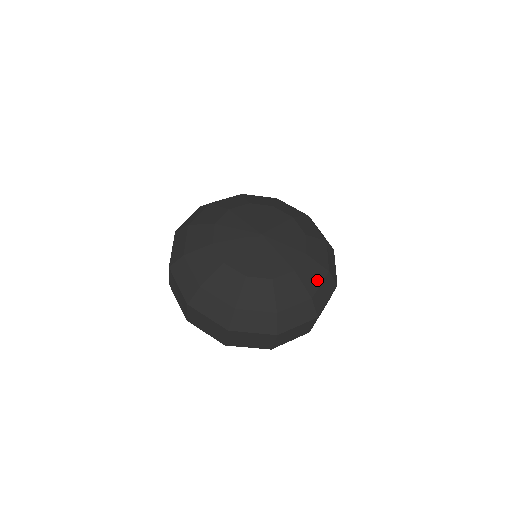
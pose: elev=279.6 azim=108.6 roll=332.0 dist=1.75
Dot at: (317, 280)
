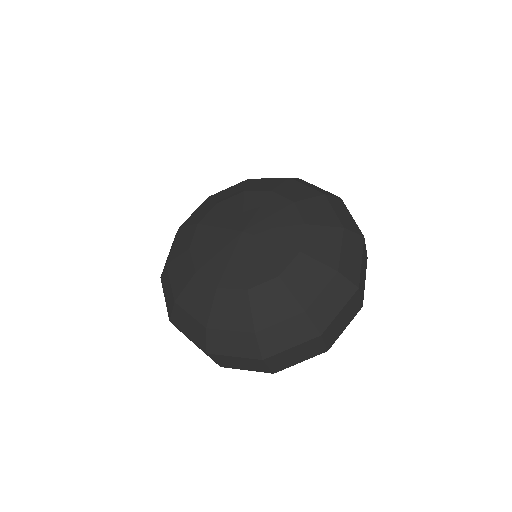
Dot at: (327, 211)
